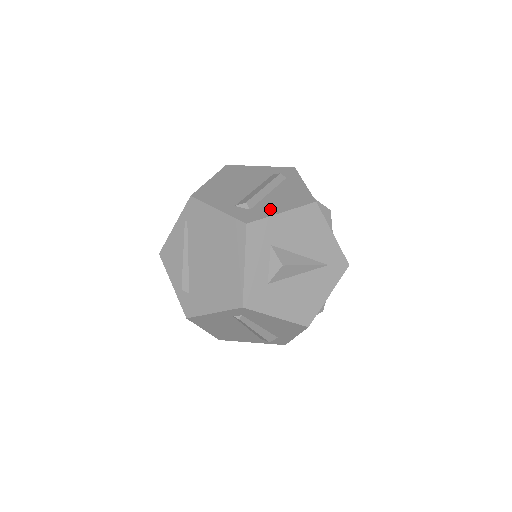
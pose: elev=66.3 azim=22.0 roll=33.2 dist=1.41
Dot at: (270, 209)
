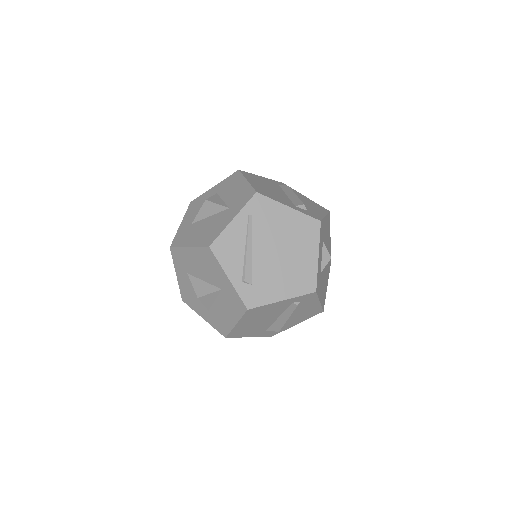
Dot at: (317, 212)
